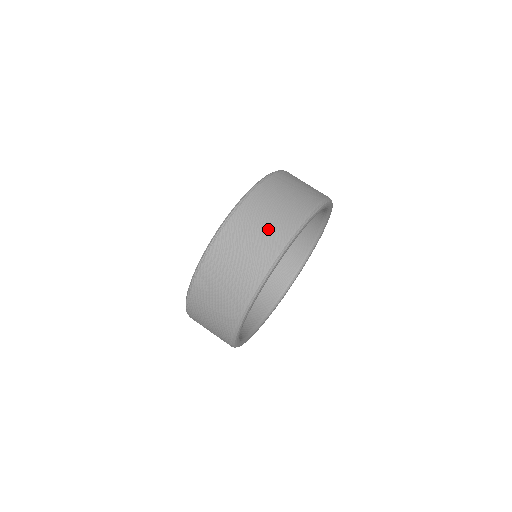
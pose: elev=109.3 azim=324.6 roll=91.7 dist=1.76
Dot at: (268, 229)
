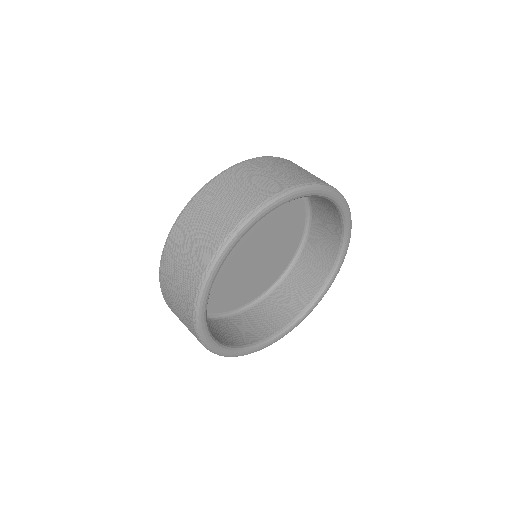
Dot at: (193, 254)
